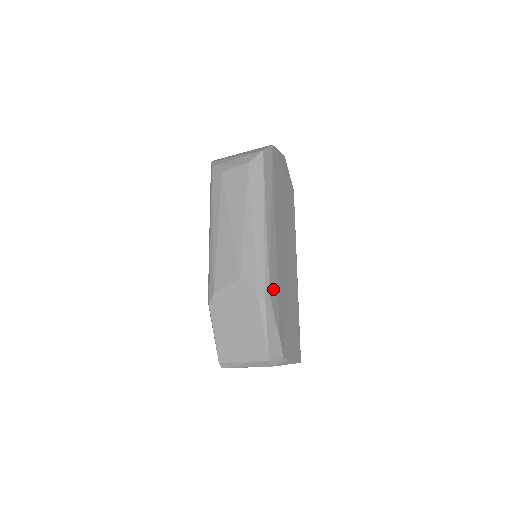
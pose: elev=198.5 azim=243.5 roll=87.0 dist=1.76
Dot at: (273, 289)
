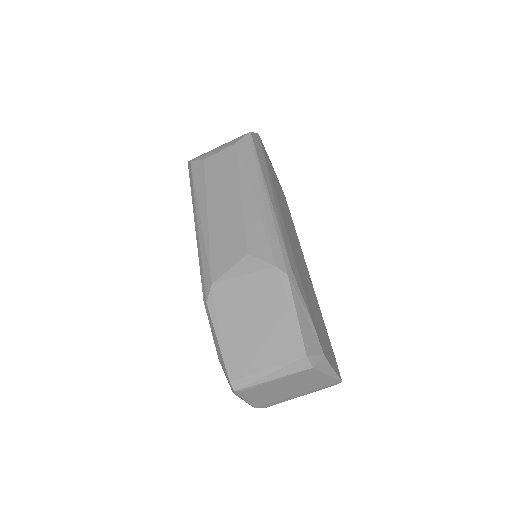
Dot at: (293, 265)
